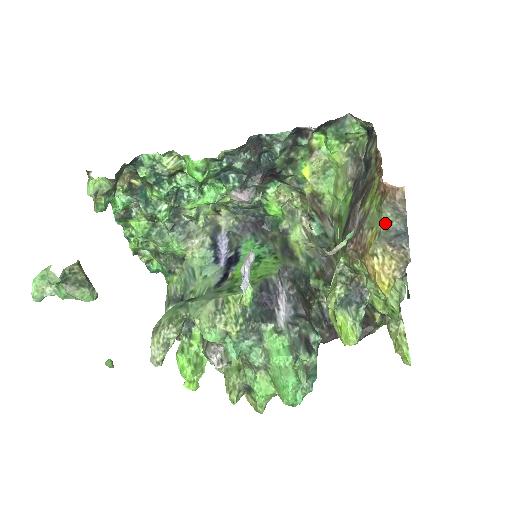
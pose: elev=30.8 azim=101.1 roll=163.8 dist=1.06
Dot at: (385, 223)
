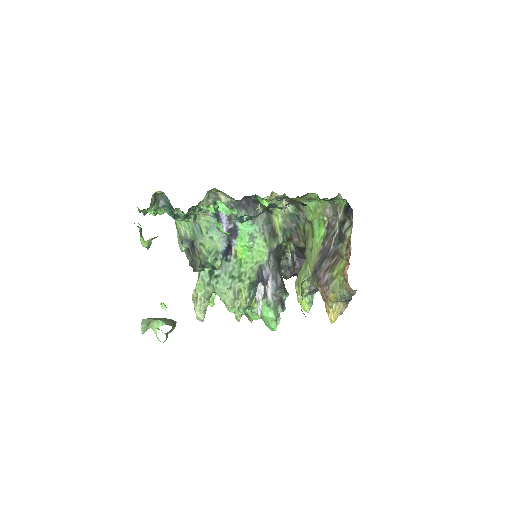
Dot at: (341, 295)
